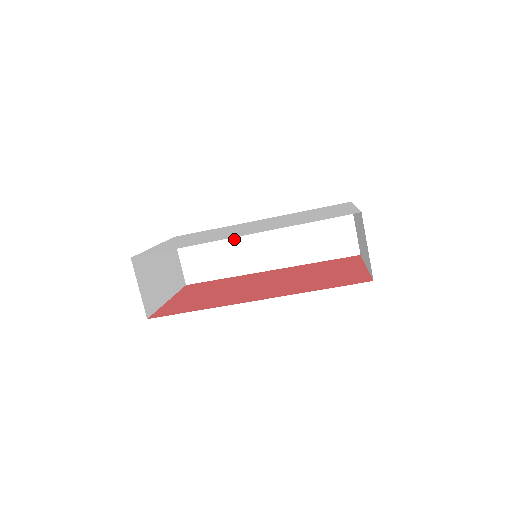
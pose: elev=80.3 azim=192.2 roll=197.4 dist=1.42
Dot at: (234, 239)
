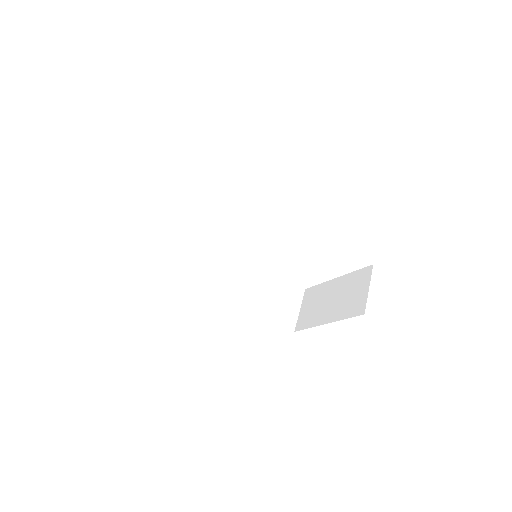
Dot at: (209, 248)
